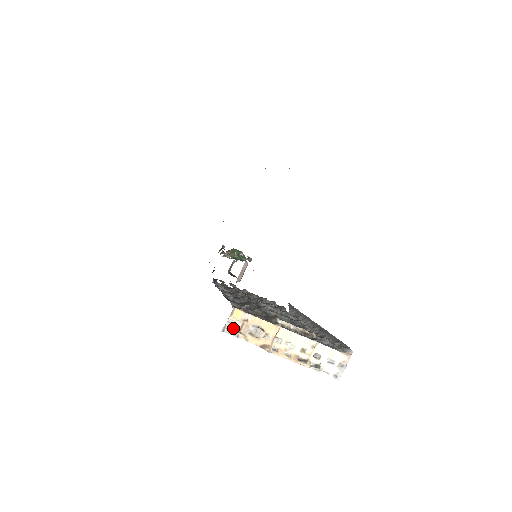
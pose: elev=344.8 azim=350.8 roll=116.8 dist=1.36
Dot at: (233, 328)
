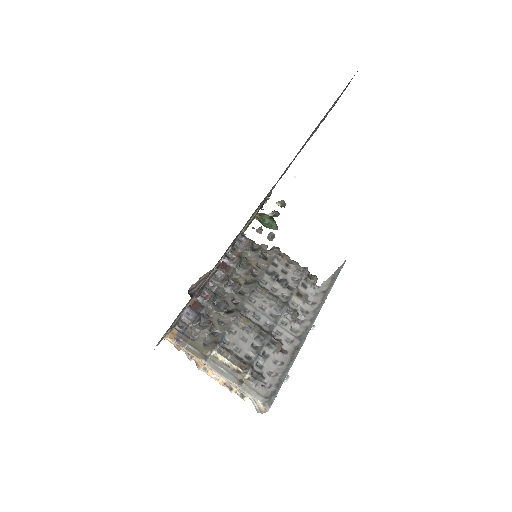
Dot at: (171, 342)
